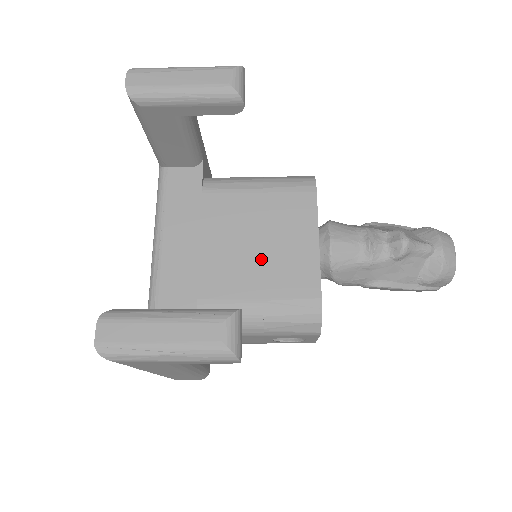
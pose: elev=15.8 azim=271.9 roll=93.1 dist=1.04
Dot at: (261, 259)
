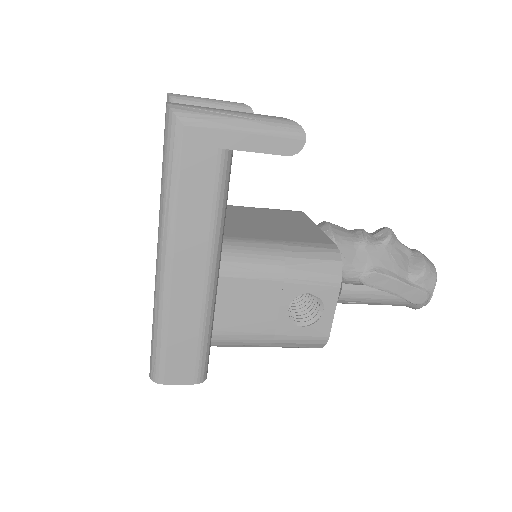
Dot at: (270, 227)
